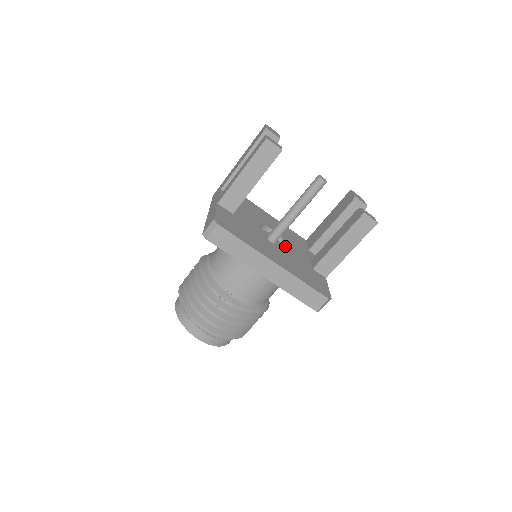
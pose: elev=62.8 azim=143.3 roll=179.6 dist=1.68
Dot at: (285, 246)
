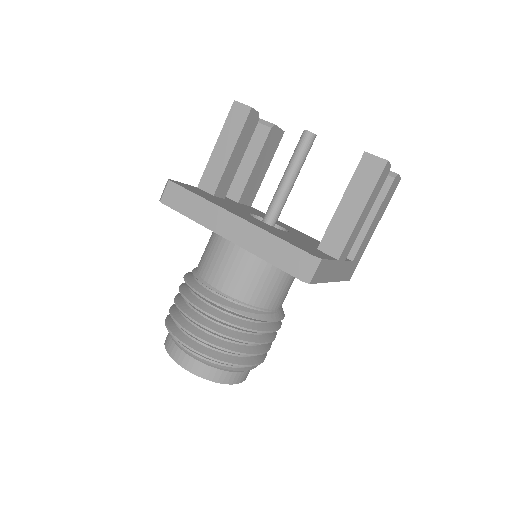
Dot at: occluded
